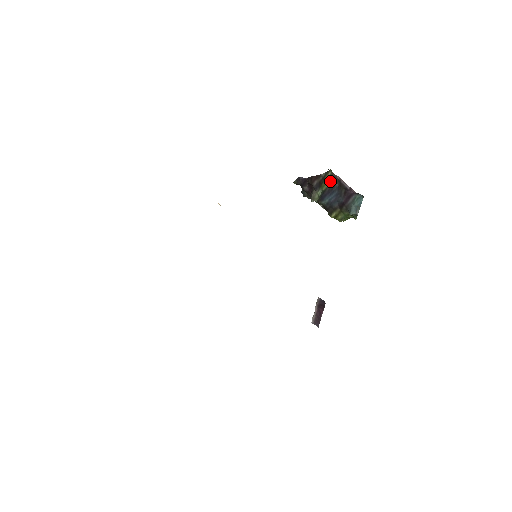
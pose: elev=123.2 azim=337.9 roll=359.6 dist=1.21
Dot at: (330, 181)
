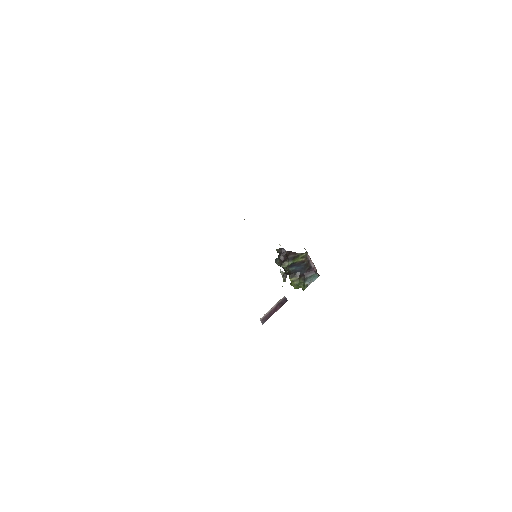
Dot at: (302, 259)
